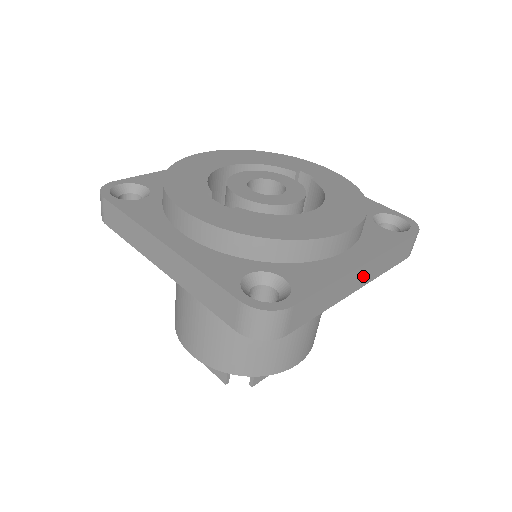
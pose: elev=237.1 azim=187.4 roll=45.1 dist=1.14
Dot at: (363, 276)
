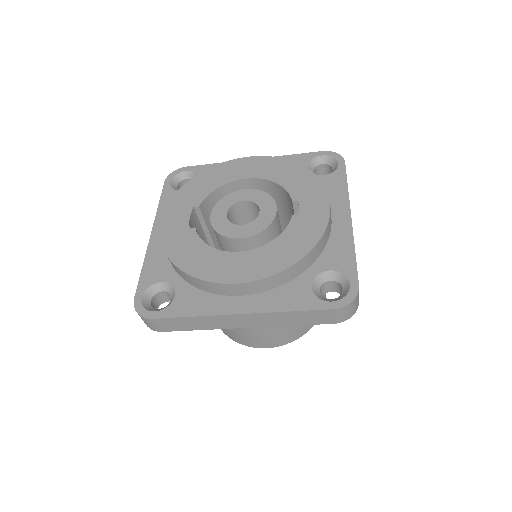
Dot at: (247, 321)
